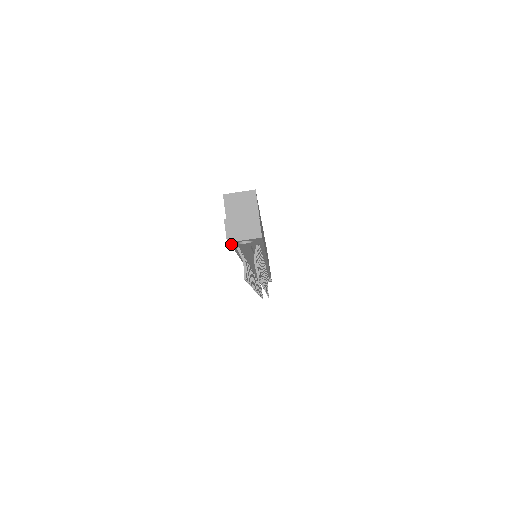
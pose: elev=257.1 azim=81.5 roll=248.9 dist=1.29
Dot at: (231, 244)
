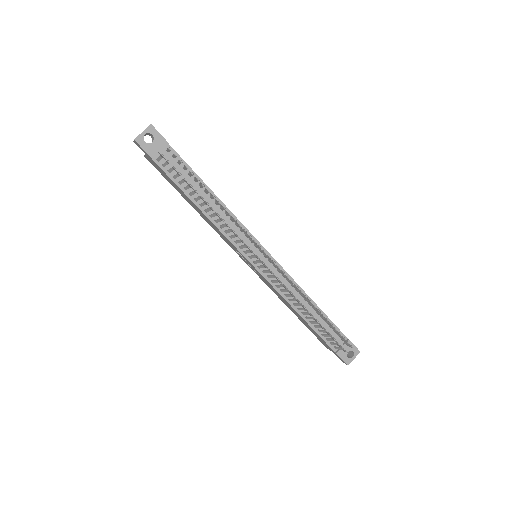
Dot at: (142, 145)
